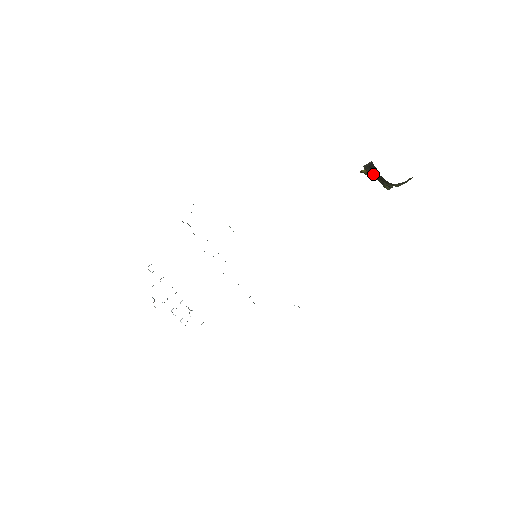
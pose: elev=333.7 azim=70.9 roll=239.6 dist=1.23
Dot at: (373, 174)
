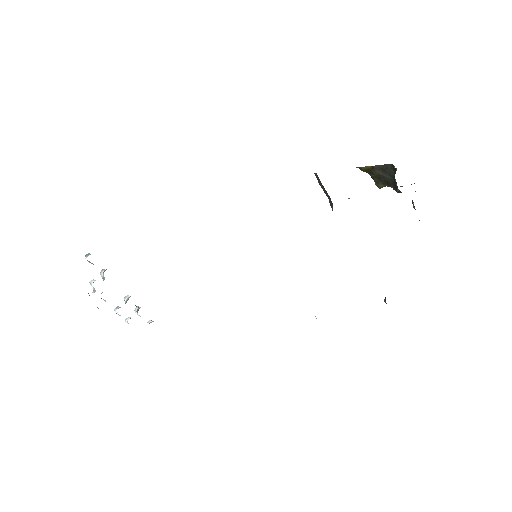
Dot at: (381, 175)
